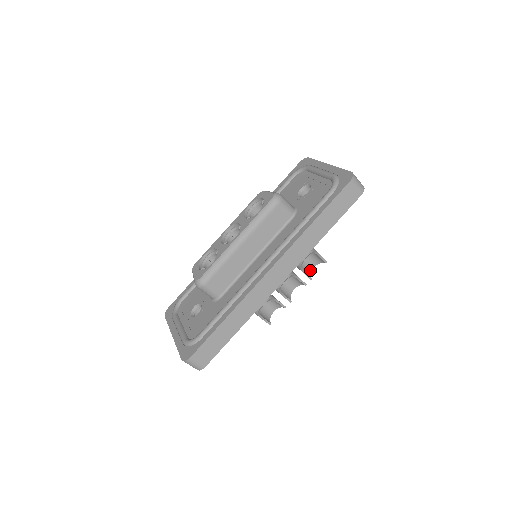
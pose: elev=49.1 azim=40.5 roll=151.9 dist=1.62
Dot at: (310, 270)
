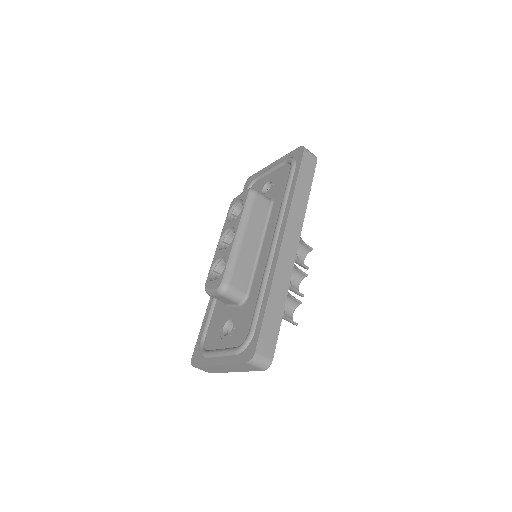
Dot at: occluded
